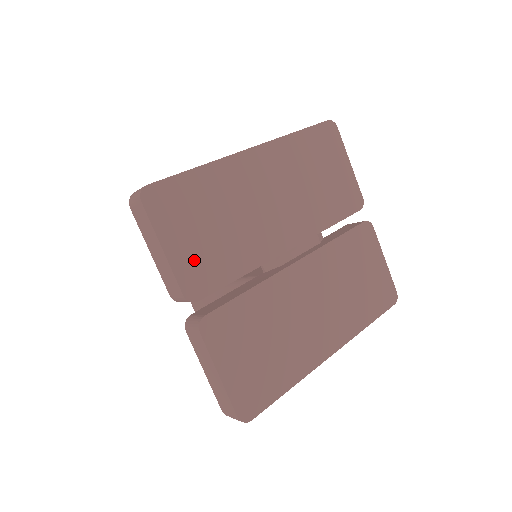
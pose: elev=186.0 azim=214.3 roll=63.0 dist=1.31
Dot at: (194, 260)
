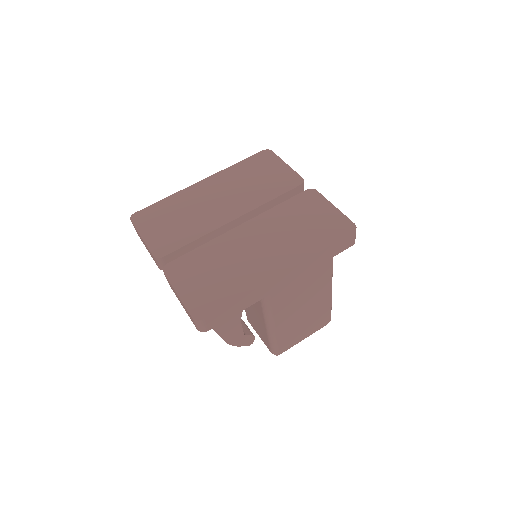
Dot at: (161, 238)
